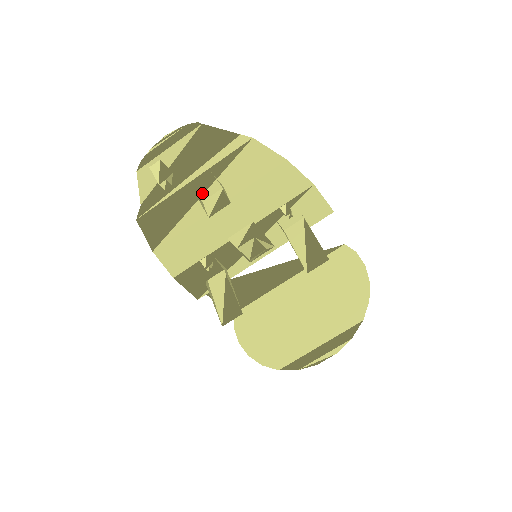
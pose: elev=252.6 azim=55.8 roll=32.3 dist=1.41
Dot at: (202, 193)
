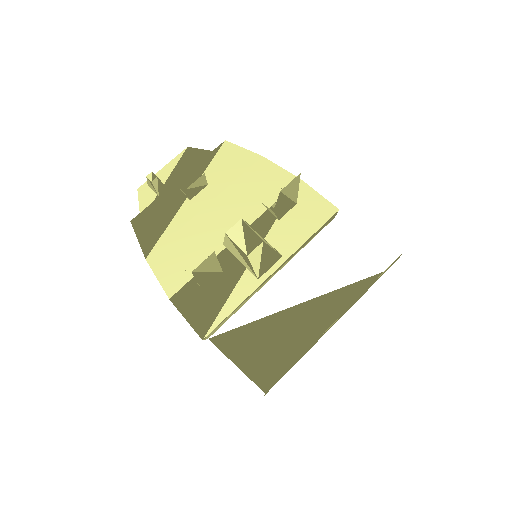
Dot at: occluded
